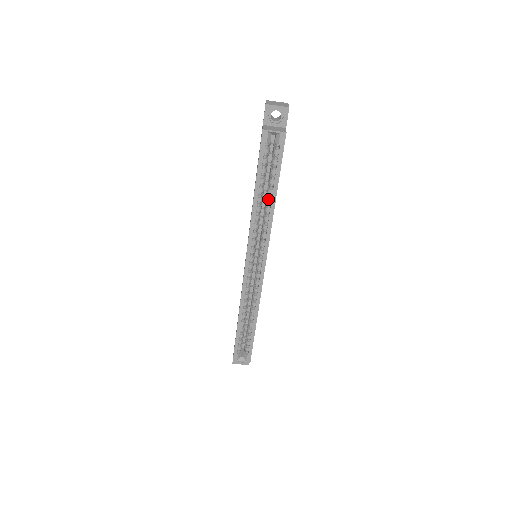
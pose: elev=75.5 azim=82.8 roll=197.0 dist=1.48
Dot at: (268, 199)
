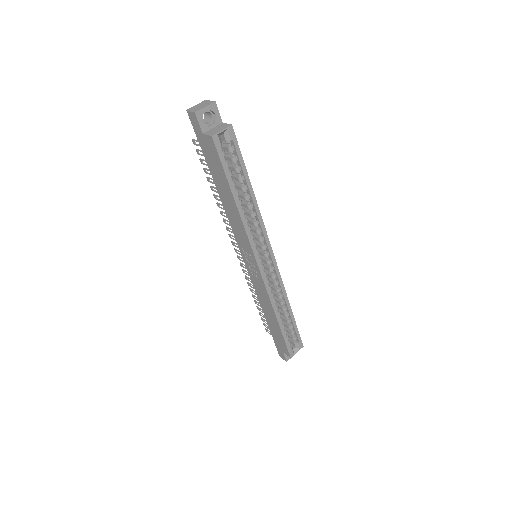
Dot at: (246, 196)
